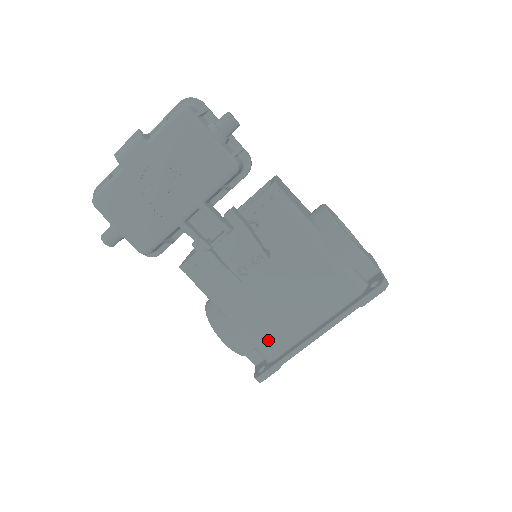
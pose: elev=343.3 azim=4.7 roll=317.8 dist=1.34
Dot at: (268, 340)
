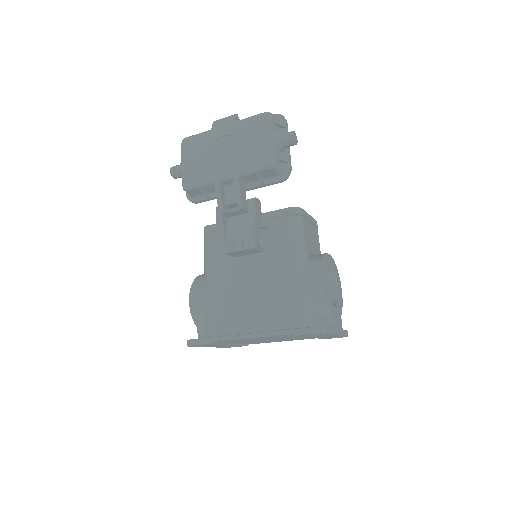
Dot at: (217, 319)
